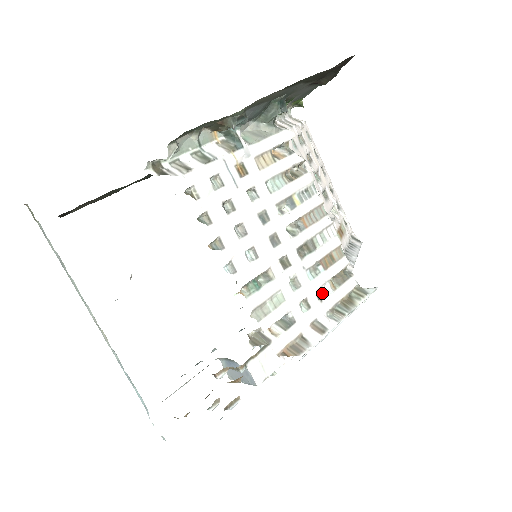
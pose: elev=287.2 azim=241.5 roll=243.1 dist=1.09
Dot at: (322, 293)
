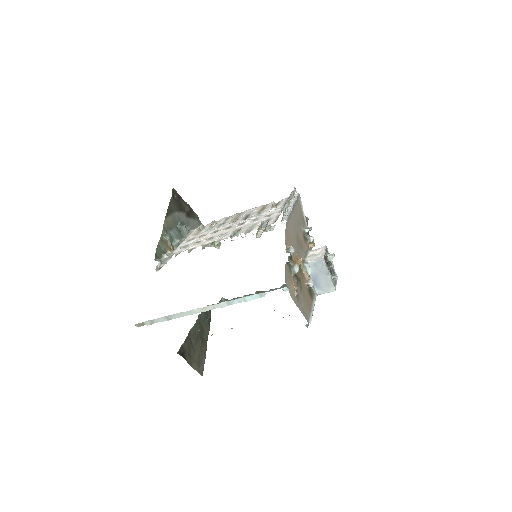
Dot at: occluded
